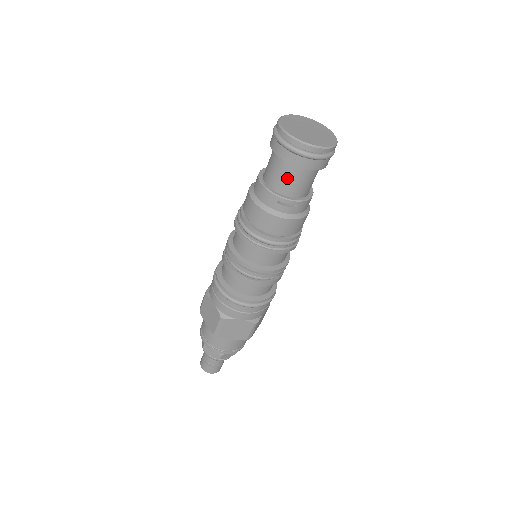
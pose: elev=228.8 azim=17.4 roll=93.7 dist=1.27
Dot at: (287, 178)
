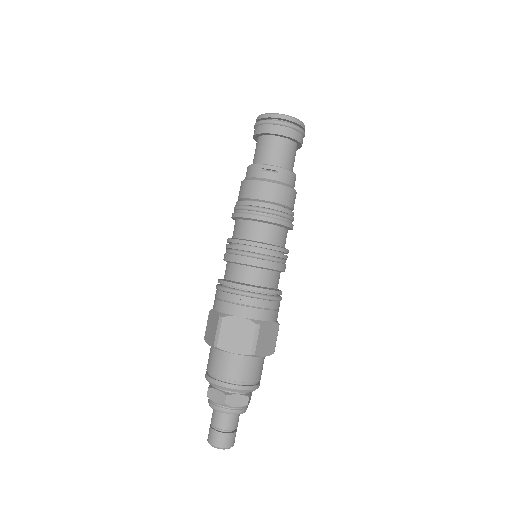
Dot at: (266, 150)
